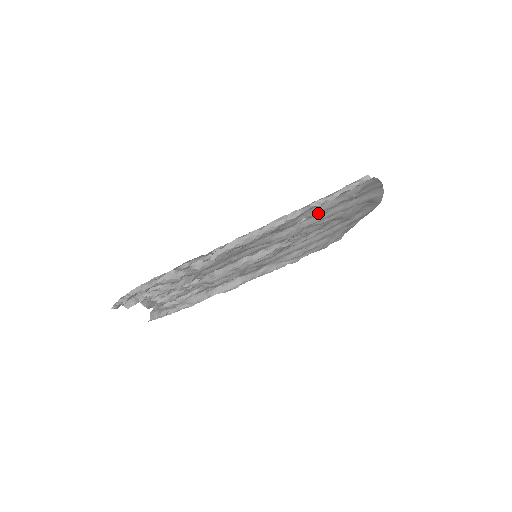
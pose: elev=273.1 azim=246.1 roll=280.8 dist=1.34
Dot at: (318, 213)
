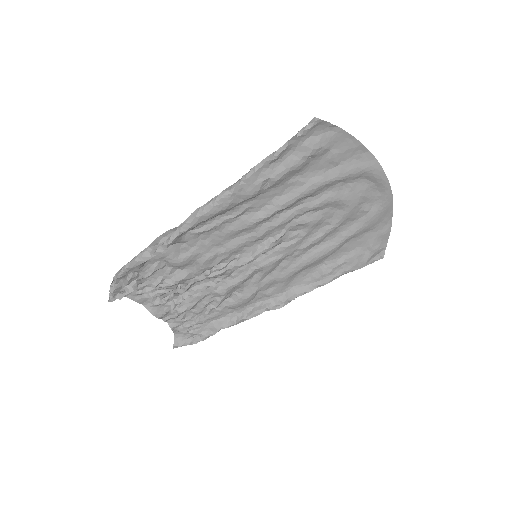
Dot at: (281, 175)
